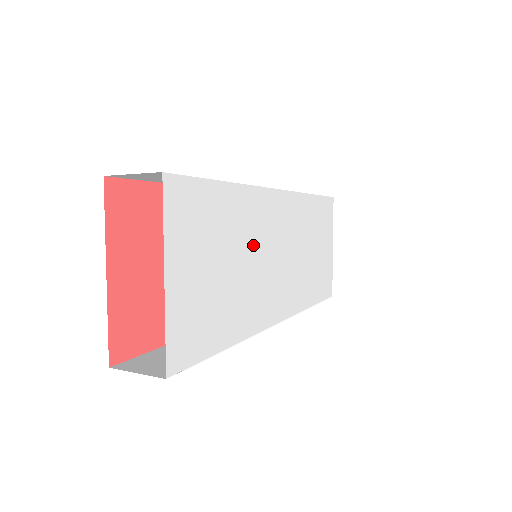
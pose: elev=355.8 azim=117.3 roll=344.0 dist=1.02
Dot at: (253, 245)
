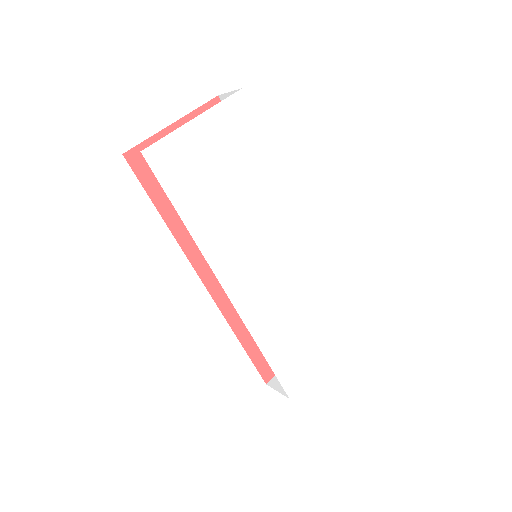
Dot at: (257, 213)
